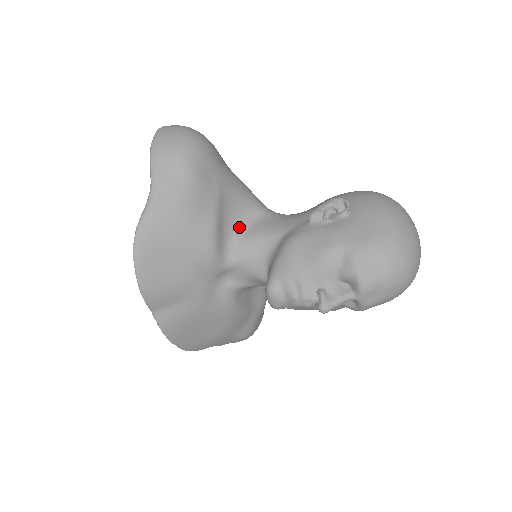
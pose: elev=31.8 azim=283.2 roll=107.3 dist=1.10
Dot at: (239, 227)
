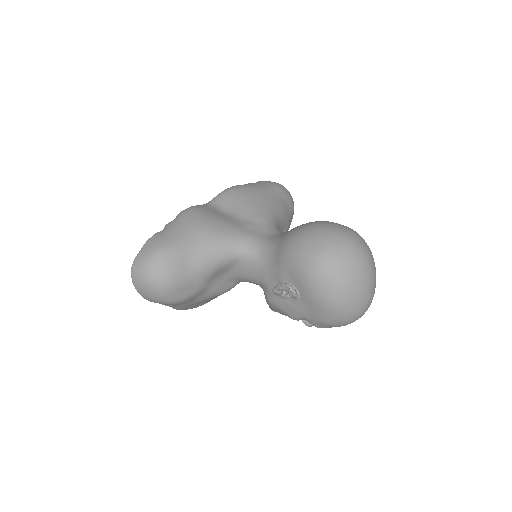
Dot at: (231, 273)
